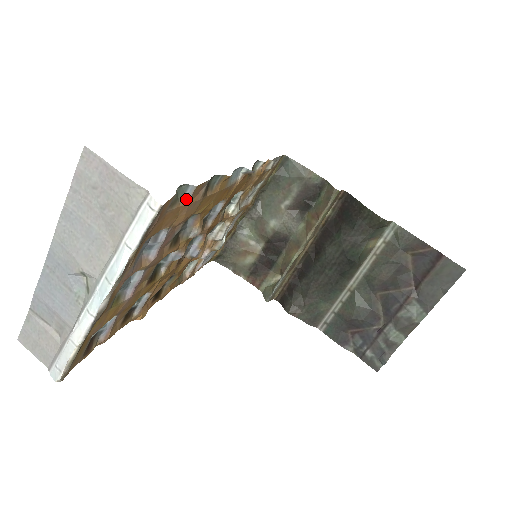
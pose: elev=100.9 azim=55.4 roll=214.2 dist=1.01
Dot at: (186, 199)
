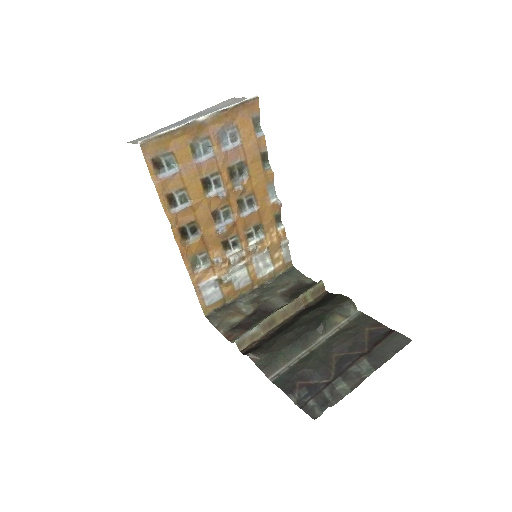
Dot at: (257, 136)
